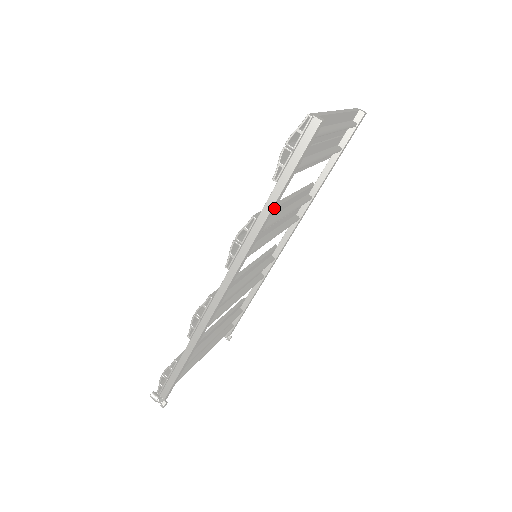
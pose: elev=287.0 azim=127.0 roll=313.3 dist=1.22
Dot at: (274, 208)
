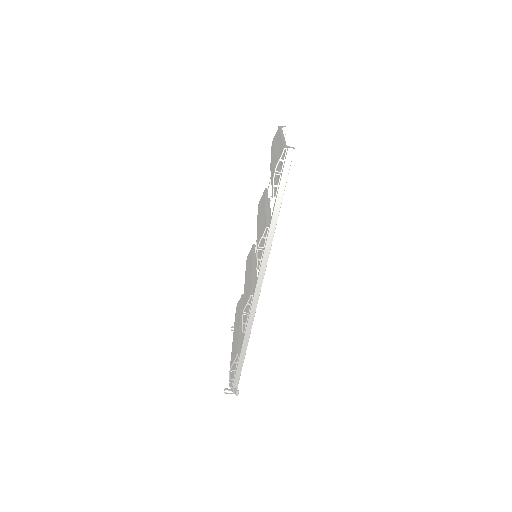
Dot at: occluded
